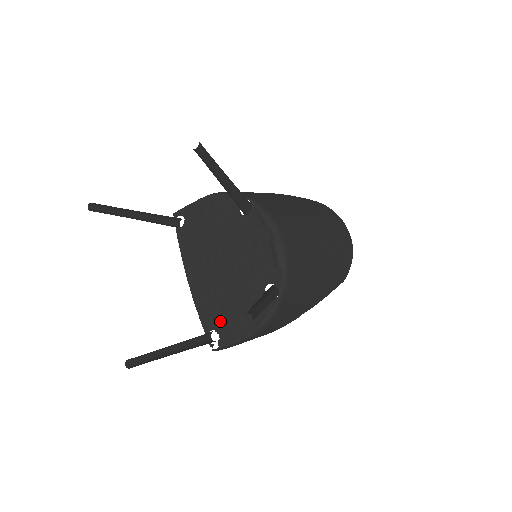
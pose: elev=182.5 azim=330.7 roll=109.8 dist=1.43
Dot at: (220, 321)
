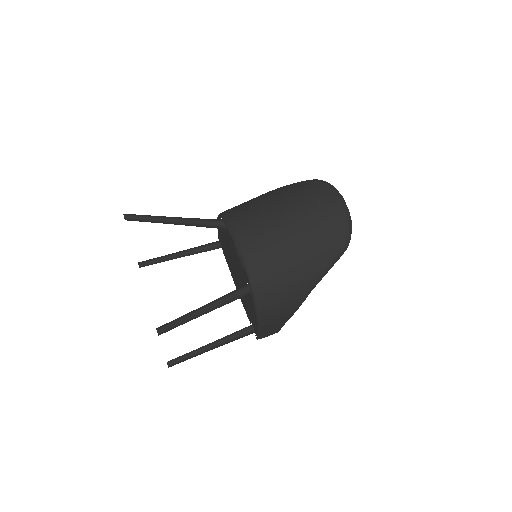
Dot at: (250, 316)
